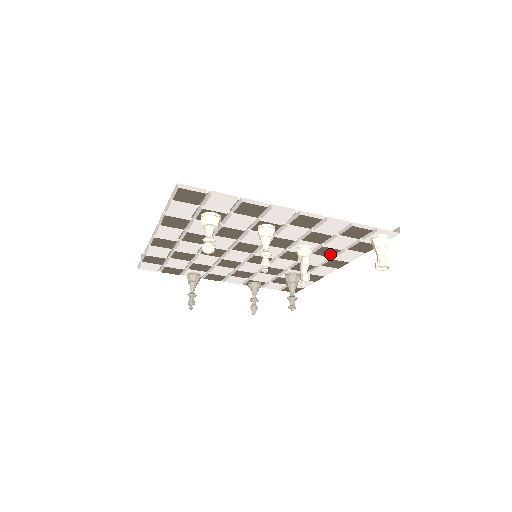
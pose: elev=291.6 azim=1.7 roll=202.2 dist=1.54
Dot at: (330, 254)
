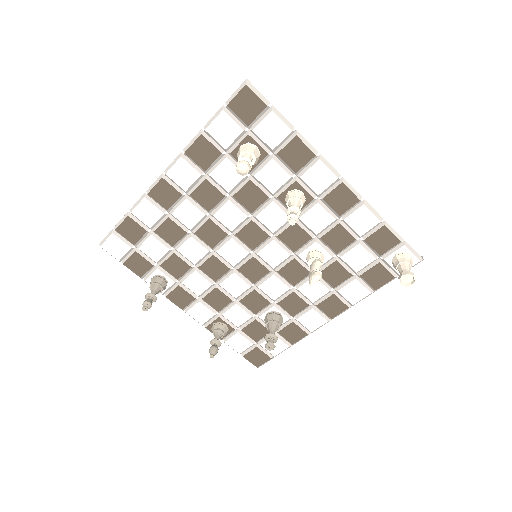
Dot at: (336, 281)
